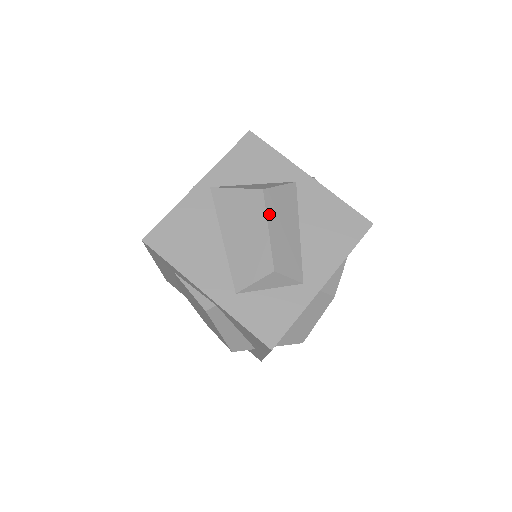
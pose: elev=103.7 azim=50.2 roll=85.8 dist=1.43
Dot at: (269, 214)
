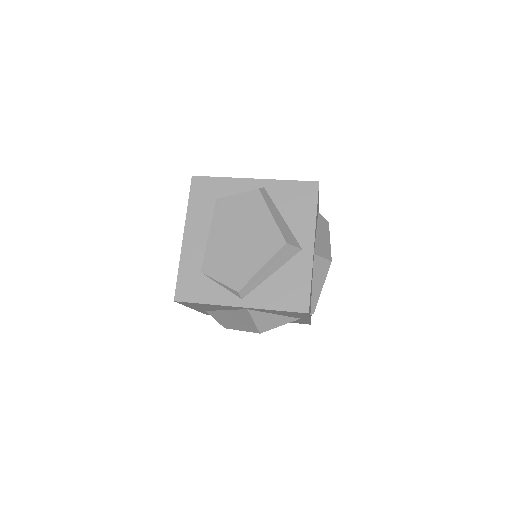
Dot at: occluded
